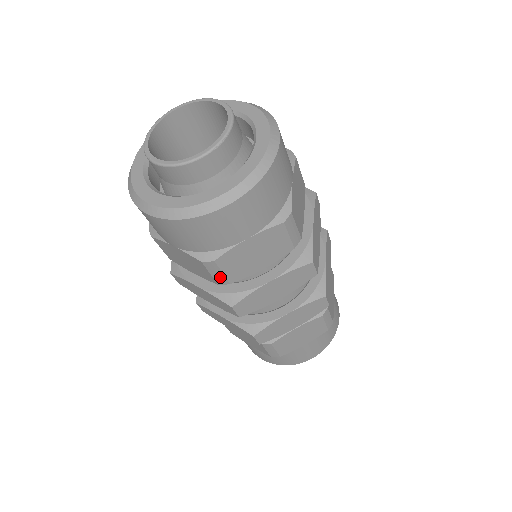
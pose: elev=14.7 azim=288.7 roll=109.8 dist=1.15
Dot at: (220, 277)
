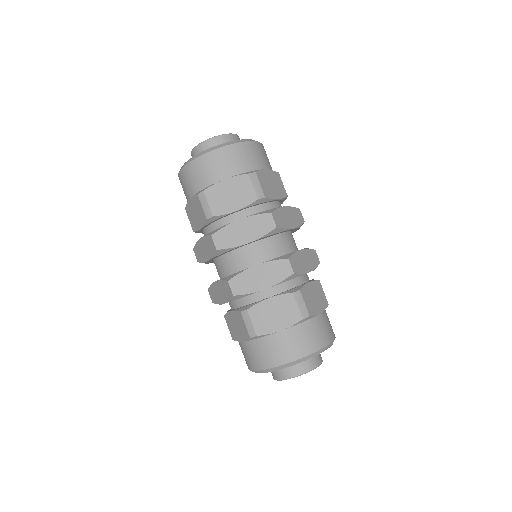
Dot at: (207, 209)
